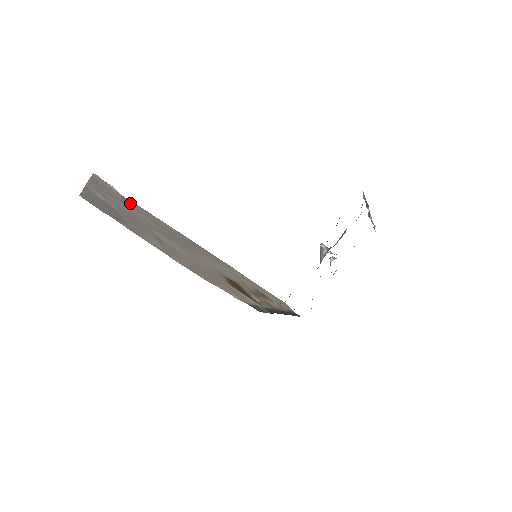
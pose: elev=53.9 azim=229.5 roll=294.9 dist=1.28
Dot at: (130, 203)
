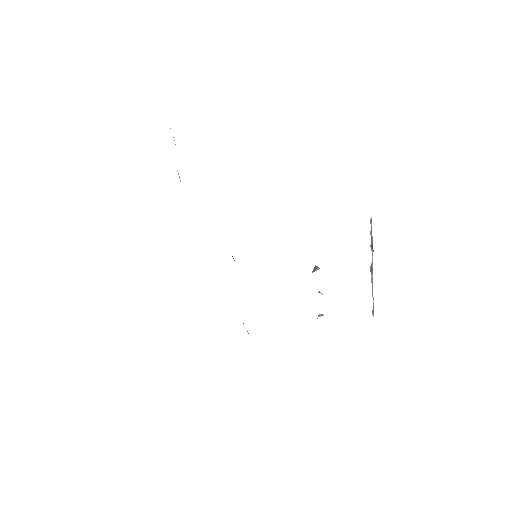
Dot at: occluded
